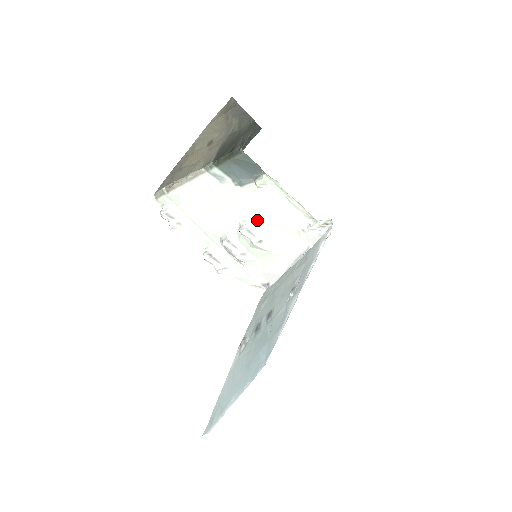
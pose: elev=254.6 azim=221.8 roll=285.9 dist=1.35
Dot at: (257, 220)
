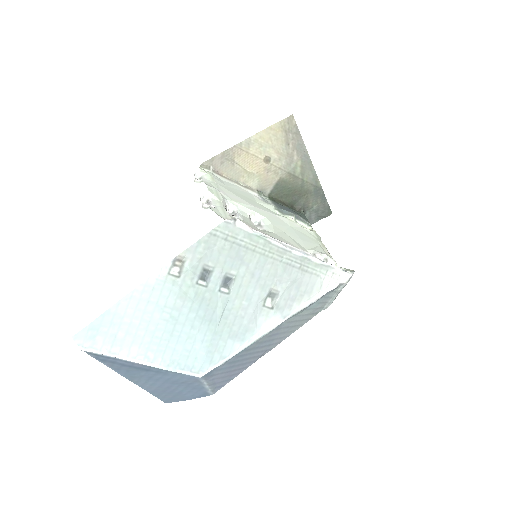
Dot at: (273, 223)
